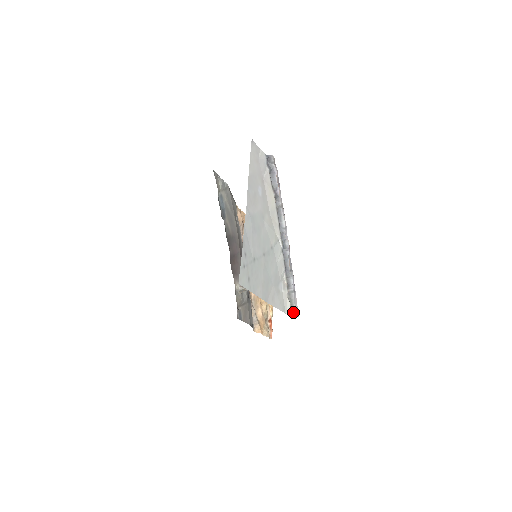
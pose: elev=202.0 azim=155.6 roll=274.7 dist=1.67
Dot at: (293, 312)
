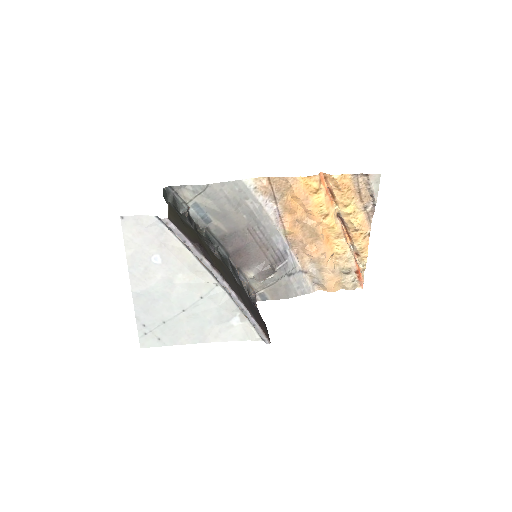
Dot at: (261, 339)
